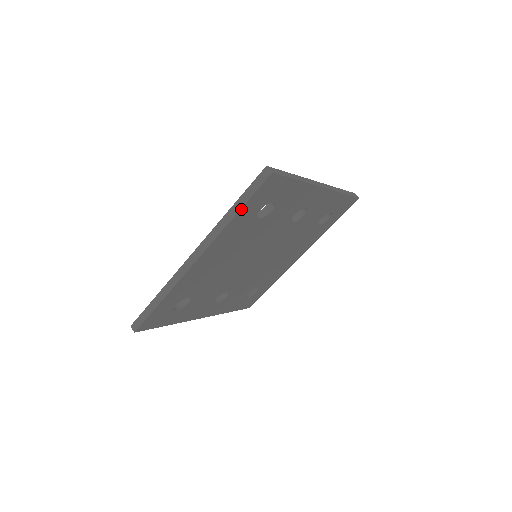
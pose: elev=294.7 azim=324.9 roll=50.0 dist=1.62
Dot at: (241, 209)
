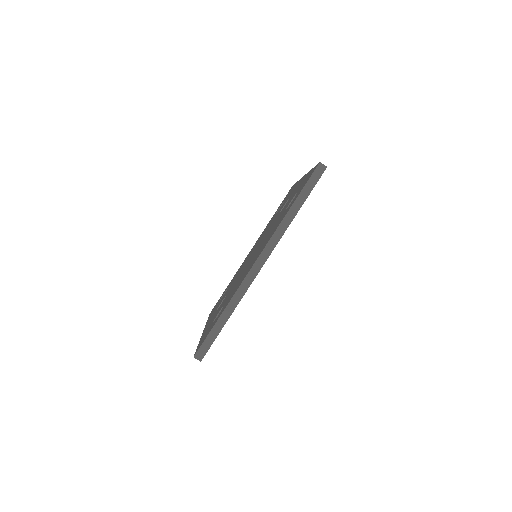
Dot at: occluded
